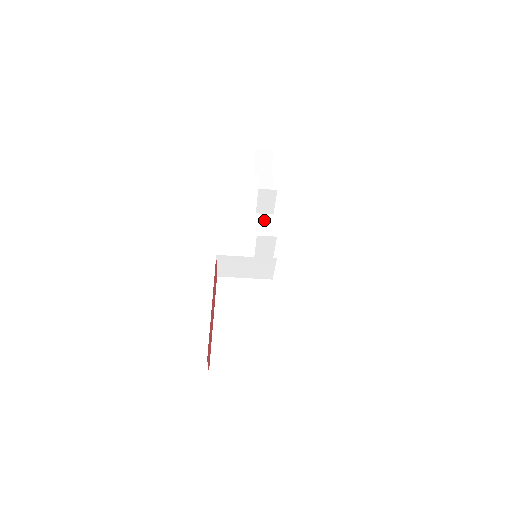
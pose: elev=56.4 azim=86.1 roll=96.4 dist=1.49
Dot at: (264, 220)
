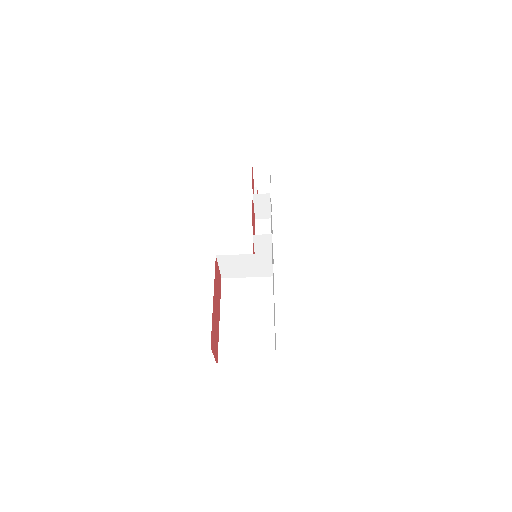
Dot at: (263, 224)
